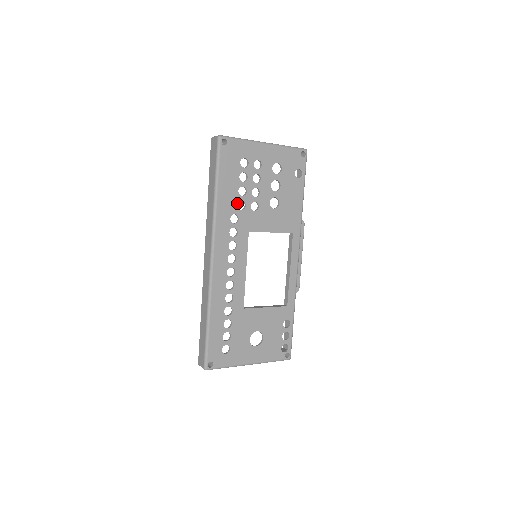
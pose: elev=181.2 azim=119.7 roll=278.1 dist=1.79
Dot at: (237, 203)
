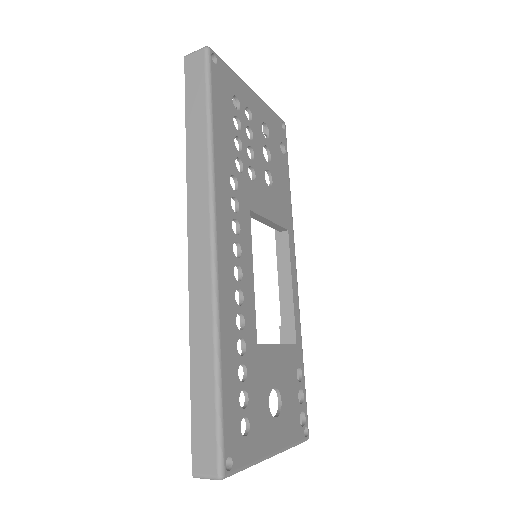
Dot at: (234, 159)
